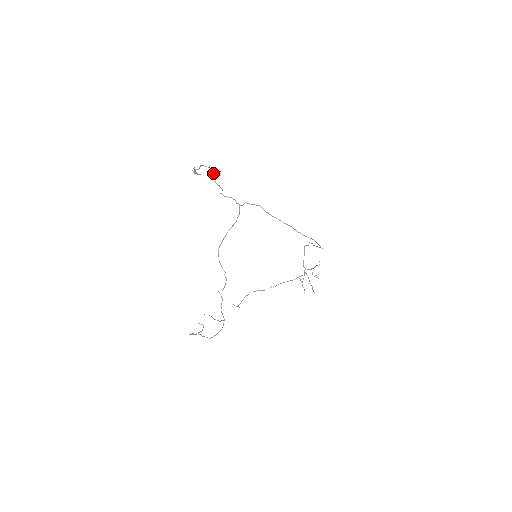
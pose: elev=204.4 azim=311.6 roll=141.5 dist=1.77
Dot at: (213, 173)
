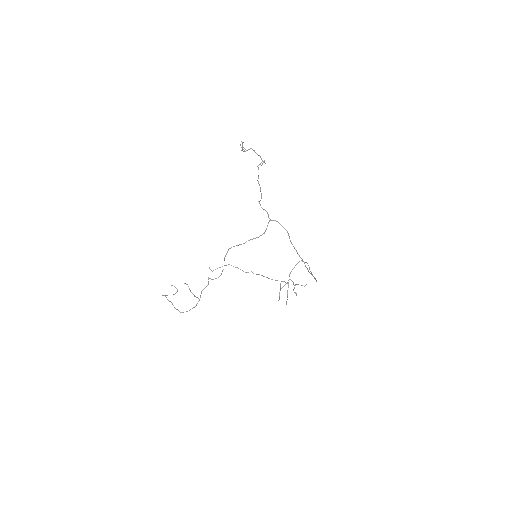
Dot at: (259, 164)
